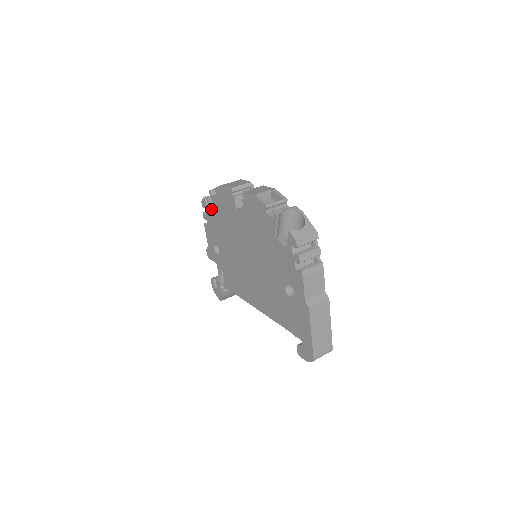
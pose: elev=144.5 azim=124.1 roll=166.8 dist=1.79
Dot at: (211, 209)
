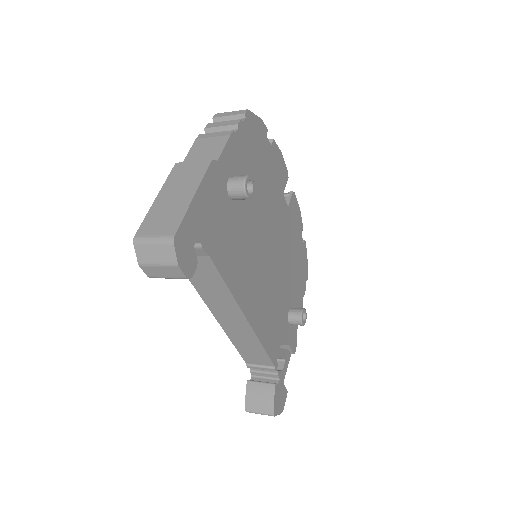
Dot at: occluded
